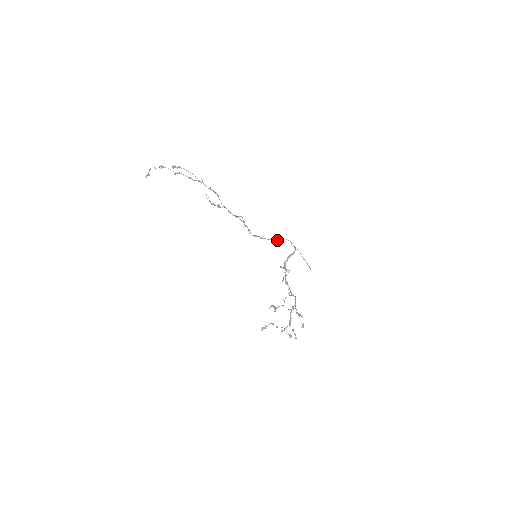
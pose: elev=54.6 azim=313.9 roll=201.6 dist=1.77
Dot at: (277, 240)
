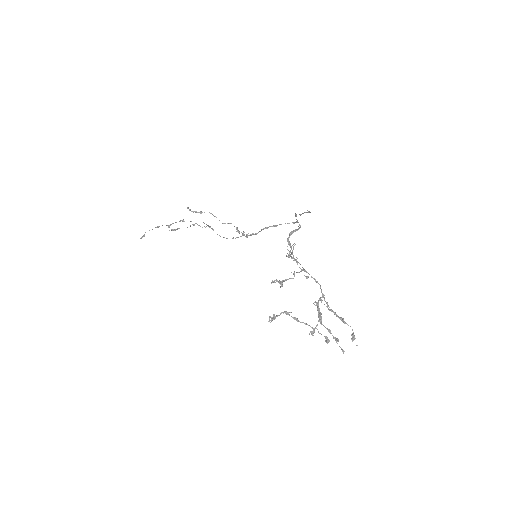
Dot at: (275, 225)
